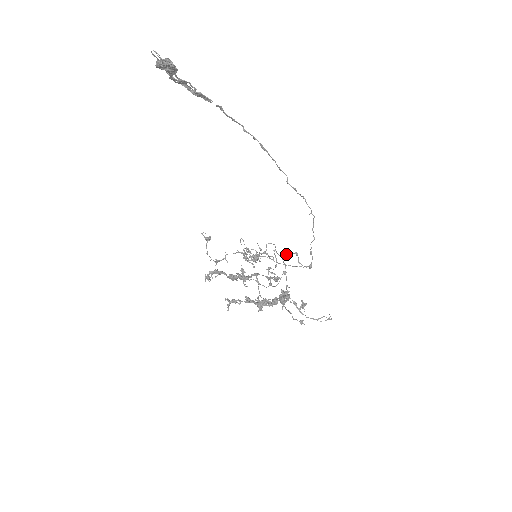
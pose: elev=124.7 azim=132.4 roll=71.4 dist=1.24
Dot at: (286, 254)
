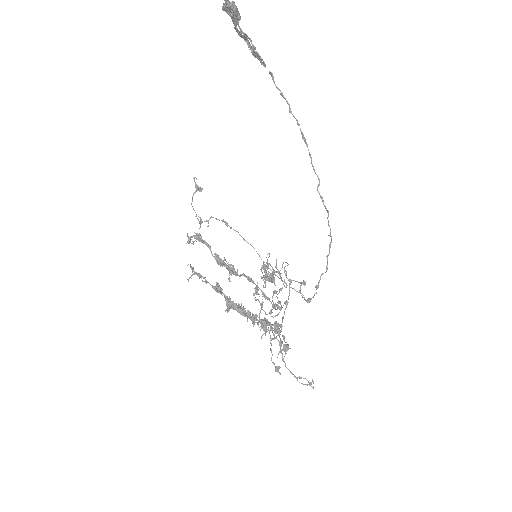
Dot at: (296, 281)
